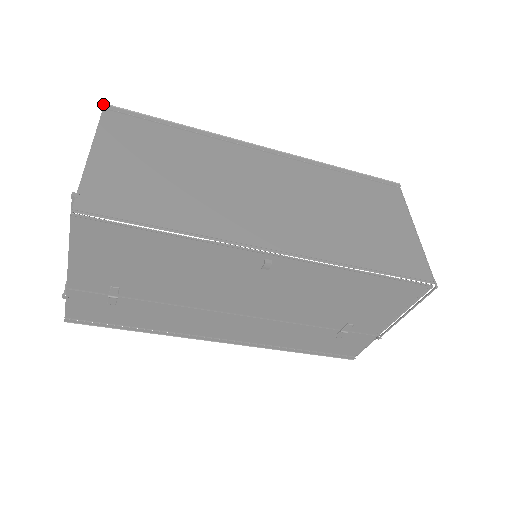
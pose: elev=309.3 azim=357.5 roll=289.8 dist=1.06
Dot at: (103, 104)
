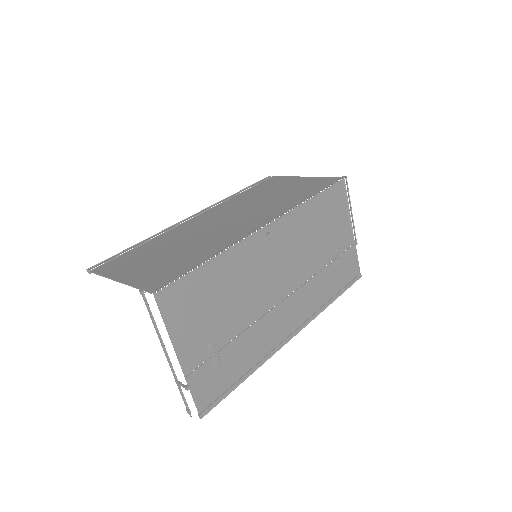
Dot at: (87, 270)
